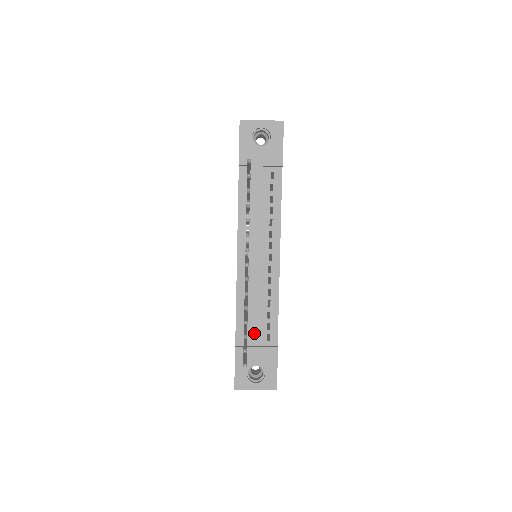
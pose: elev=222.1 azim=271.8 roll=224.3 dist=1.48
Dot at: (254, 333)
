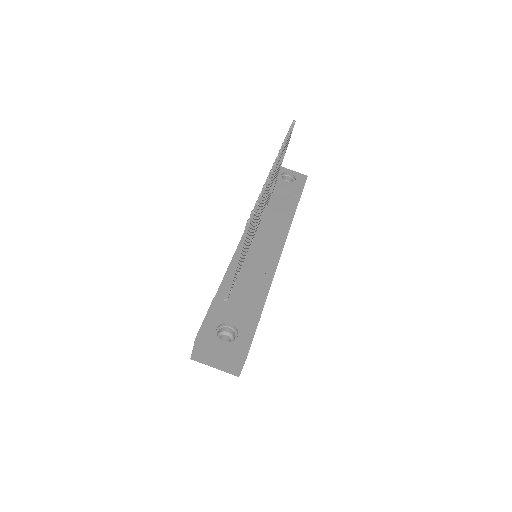
Dot at: (238, 298)
